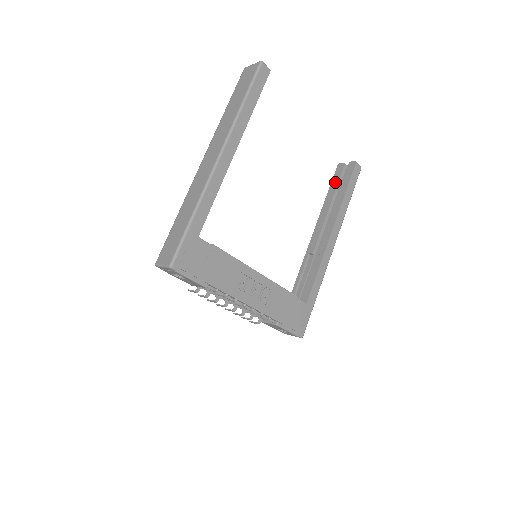
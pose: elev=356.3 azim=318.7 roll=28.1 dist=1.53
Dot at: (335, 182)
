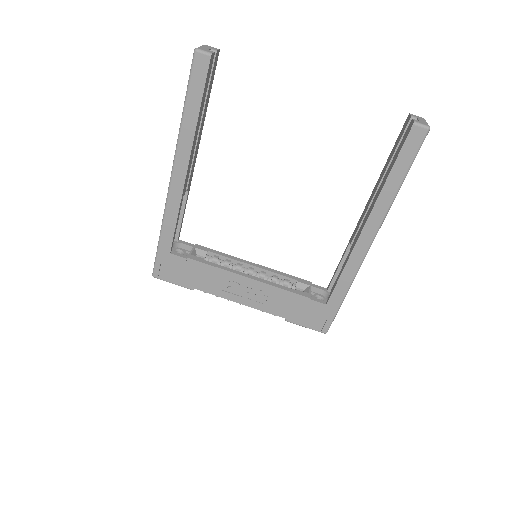
Dot at: (394, 148)
